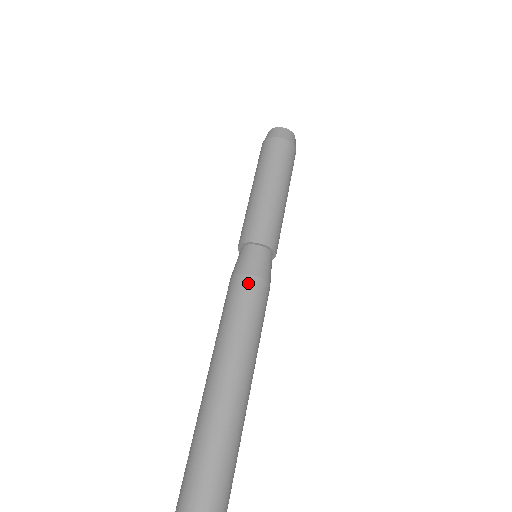
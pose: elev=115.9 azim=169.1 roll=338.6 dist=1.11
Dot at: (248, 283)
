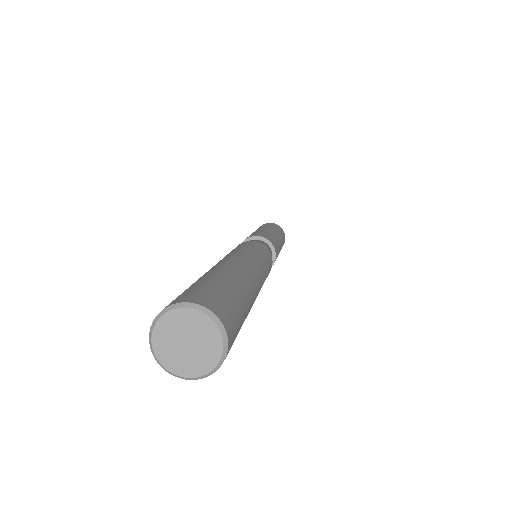
Dot at: (252, 242)
